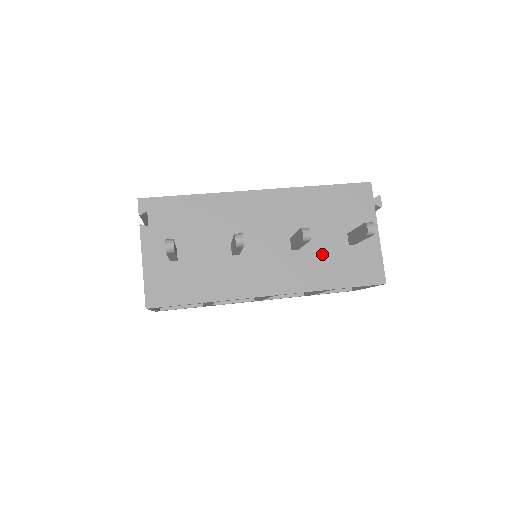
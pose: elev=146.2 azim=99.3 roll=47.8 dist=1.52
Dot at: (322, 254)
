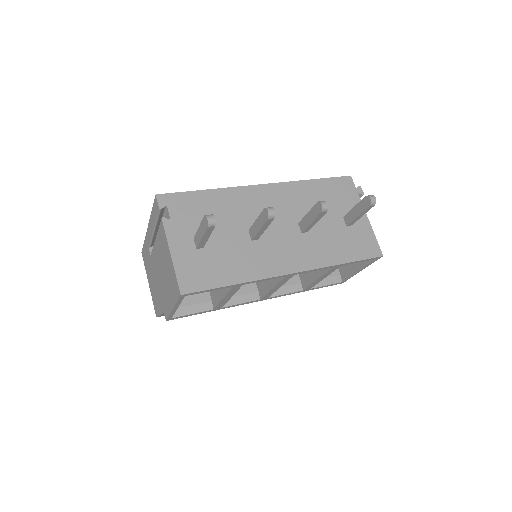
Dot at: (327, 235)
